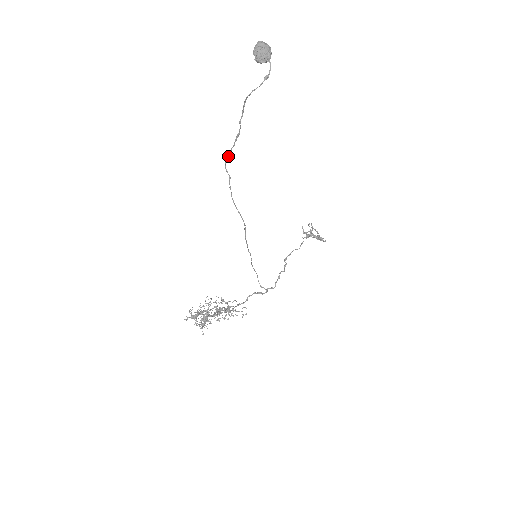
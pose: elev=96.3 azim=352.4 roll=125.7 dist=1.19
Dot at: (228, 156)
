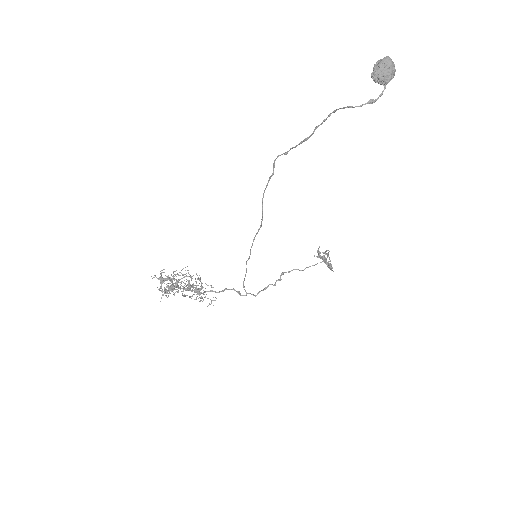
Dot at: (284, 153)
